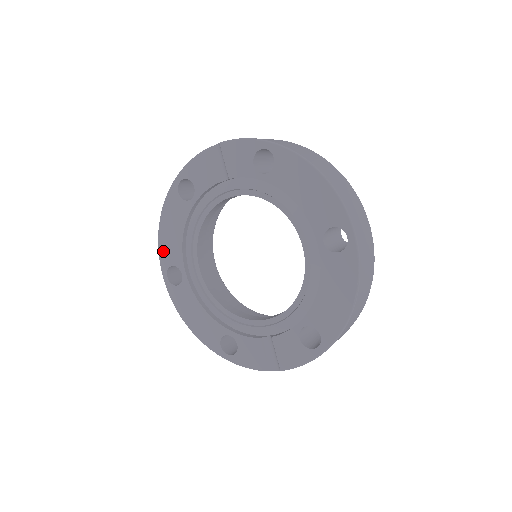
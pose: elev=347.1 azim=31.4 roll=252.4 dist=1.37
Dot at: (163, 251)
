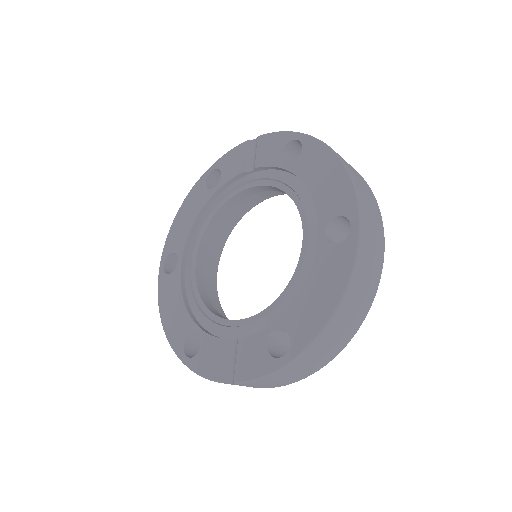
Dot at: (171, 237)
